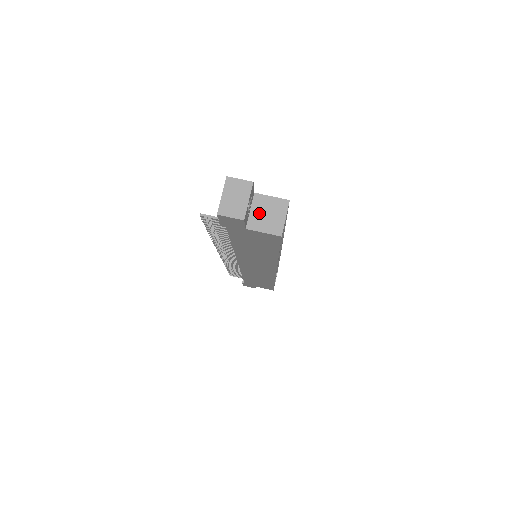
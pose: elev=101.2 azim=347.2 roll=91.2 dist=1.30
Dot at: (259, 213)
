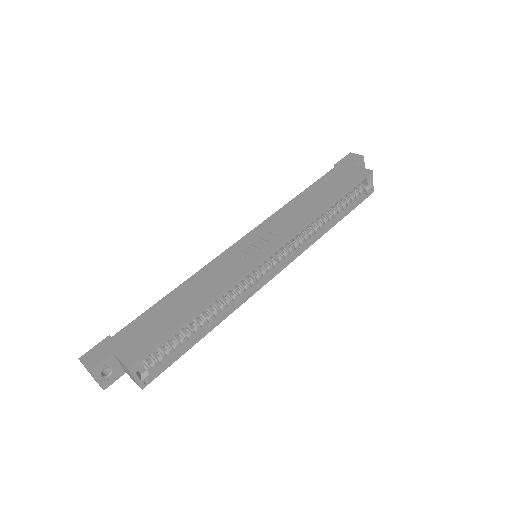
Dot at: (123, 367)
